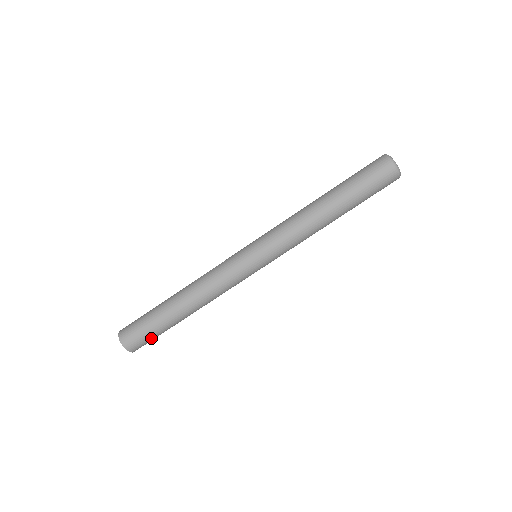
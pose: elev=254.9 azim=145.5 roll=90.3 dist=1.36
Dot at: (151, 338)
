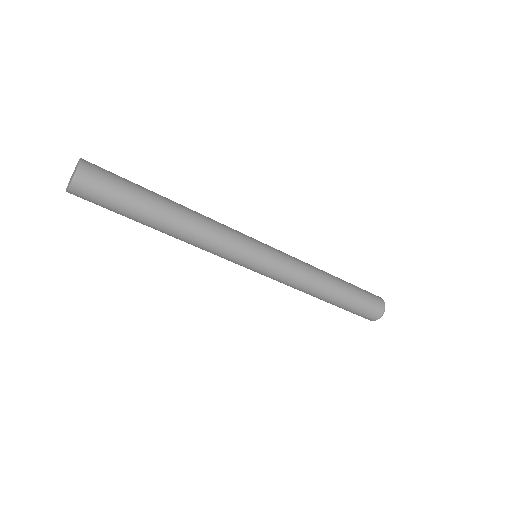
Dot at: (106, 202)
